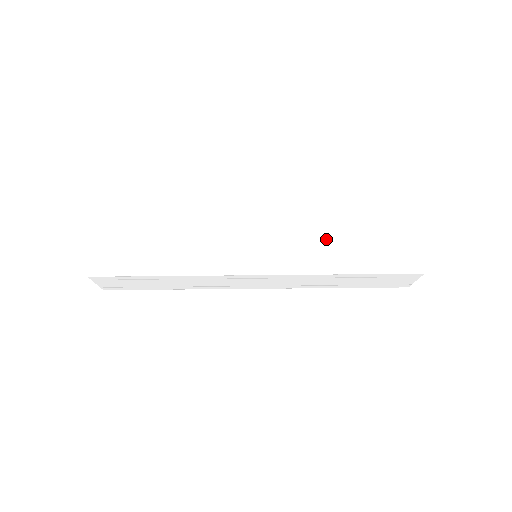
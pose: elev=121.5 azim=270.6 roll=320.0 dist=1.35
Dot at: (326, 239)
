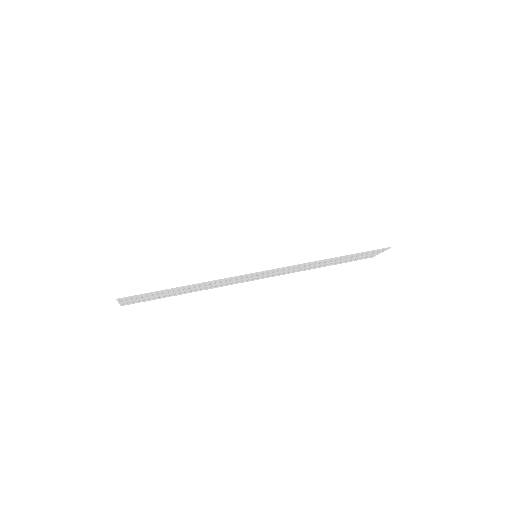
Dot at: occluded
